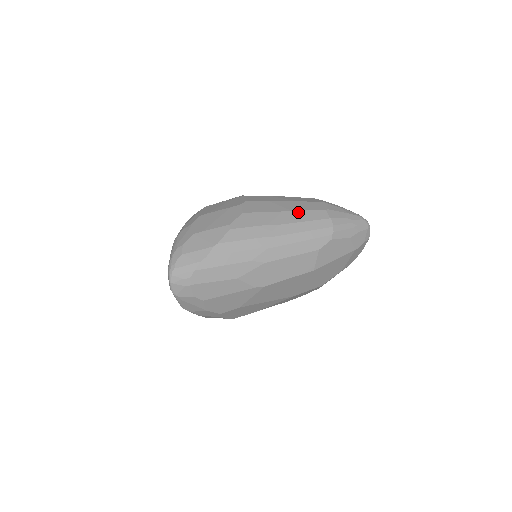
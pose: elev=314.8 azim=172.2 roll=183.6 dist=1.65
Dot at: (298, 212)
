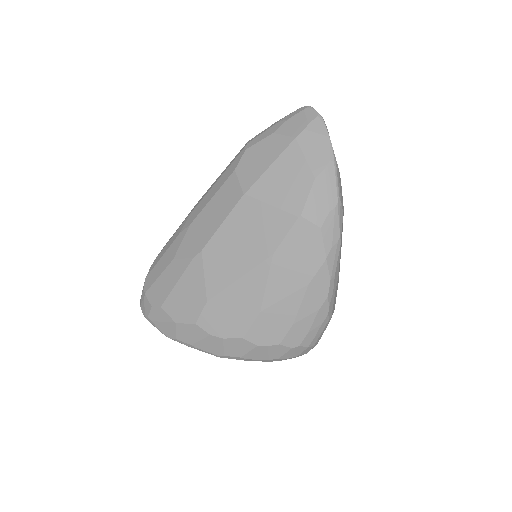
Dot at: occluded
